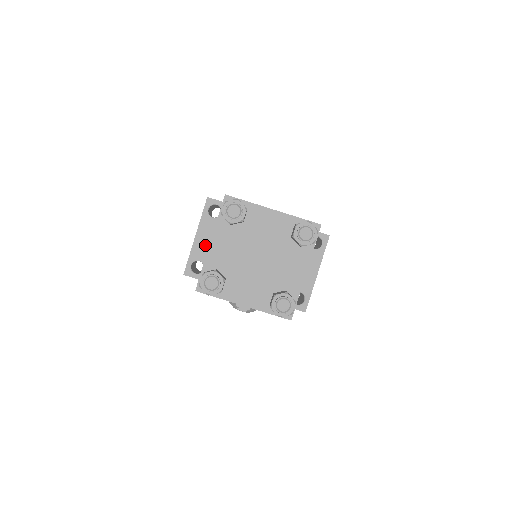
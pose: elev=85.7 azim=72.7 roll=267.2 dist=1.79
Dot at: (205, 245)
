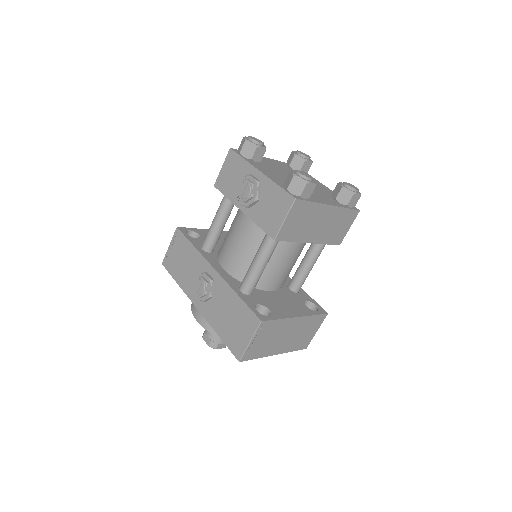
Dot at: occluded
